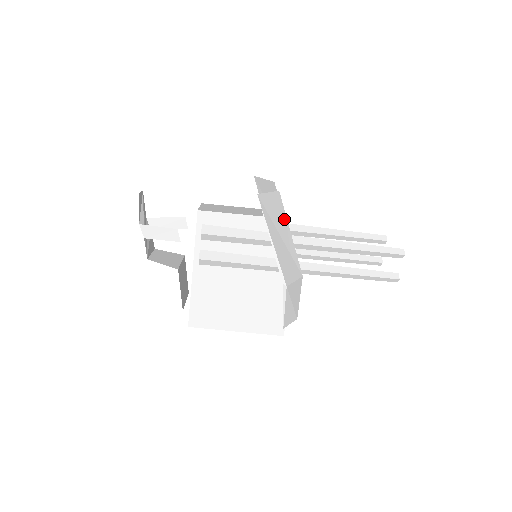
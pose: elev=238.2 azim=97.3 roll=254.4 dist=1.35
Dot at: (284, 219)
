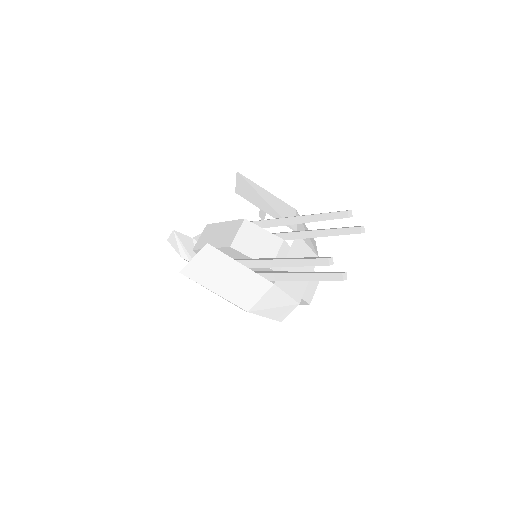
Dot at: (225, 260)
